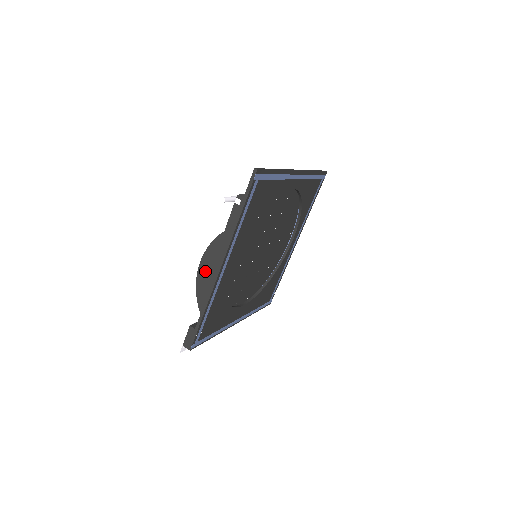
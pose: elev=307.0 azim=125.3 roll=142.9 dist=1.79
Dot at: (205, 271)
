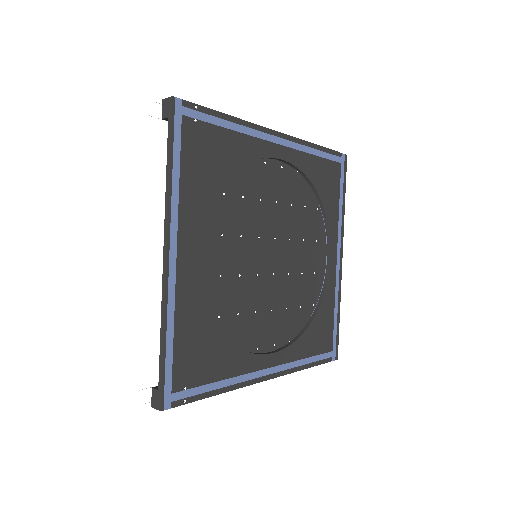
Dot at: occluded
